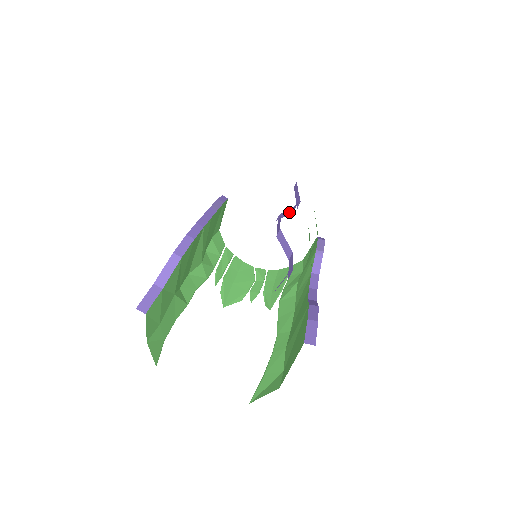
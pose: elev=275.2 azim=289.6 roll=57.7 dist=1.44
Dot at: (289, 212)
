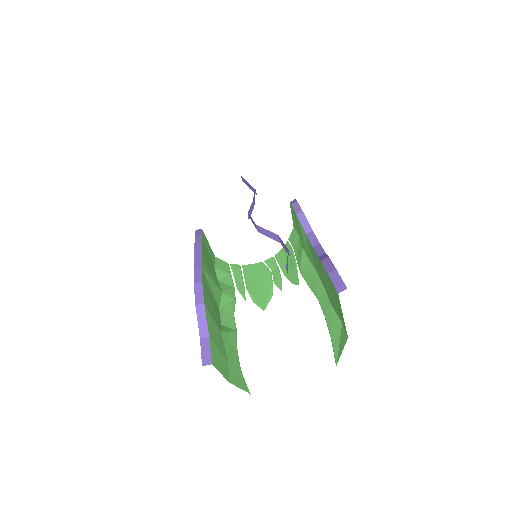
Dot at: (253, 205)
